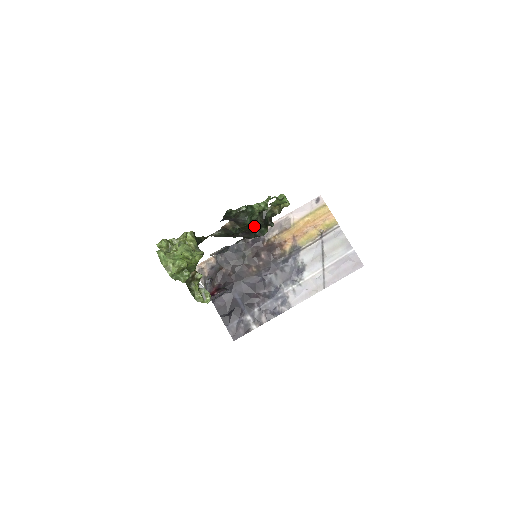
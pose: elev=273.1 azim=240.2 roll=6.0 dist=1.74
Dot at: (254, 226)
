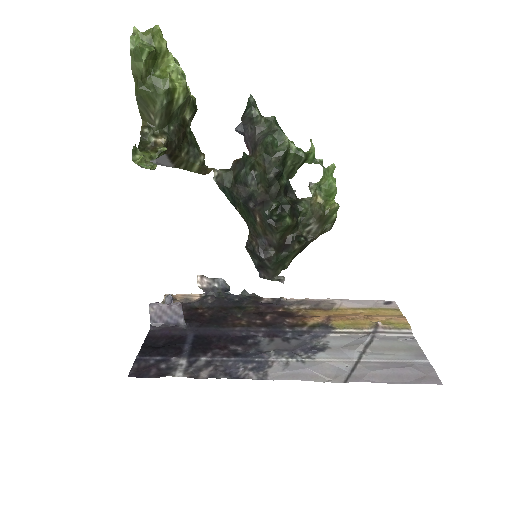
Dot at: (274, 169)
